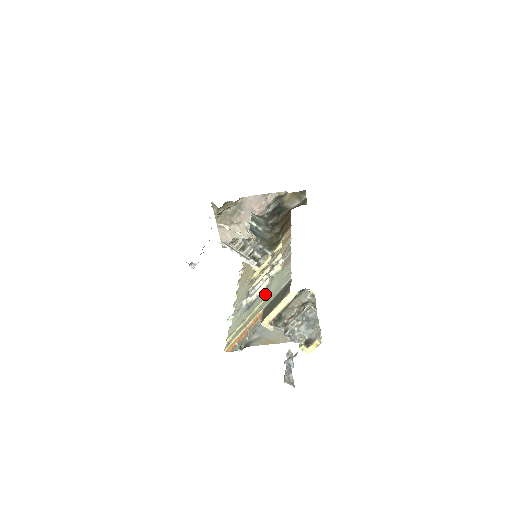
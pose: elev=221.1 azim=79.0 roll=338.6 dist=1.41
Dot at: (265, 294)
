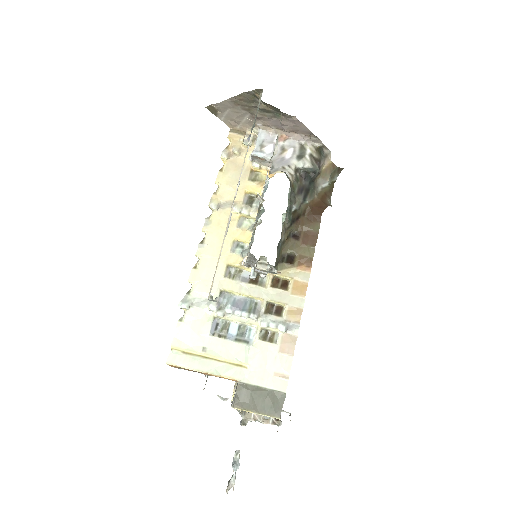
Dot at: (247, 355)
